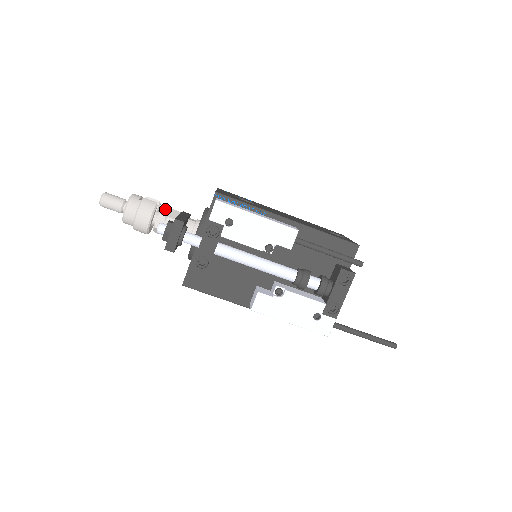
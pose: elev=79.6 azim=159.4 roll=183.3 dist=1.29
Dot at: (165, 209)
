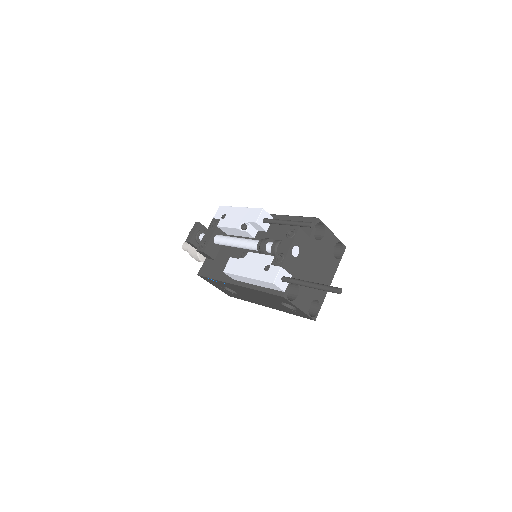
Dot at: occluded
